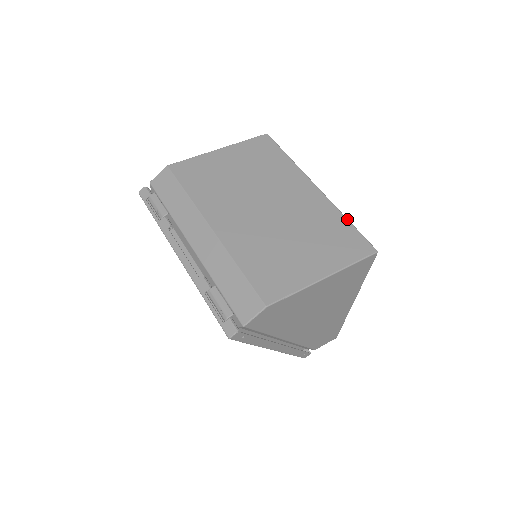
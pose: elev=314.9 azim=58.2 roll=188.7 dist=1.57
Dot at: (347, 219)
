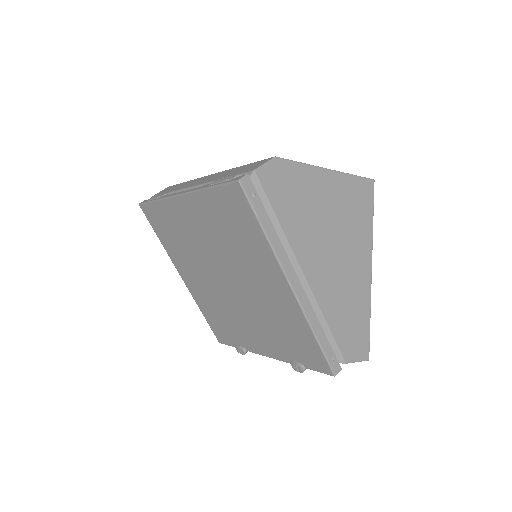
Dot at: occluded
